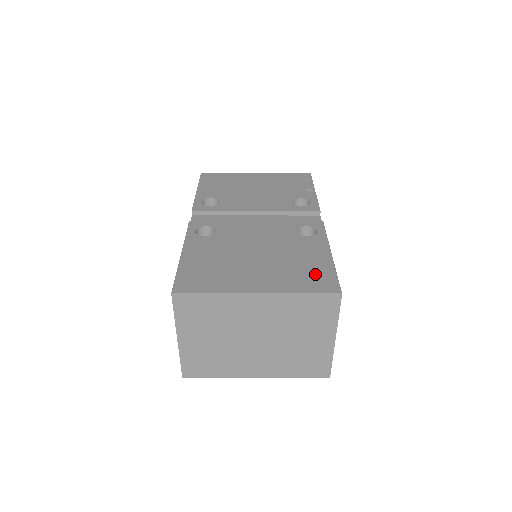
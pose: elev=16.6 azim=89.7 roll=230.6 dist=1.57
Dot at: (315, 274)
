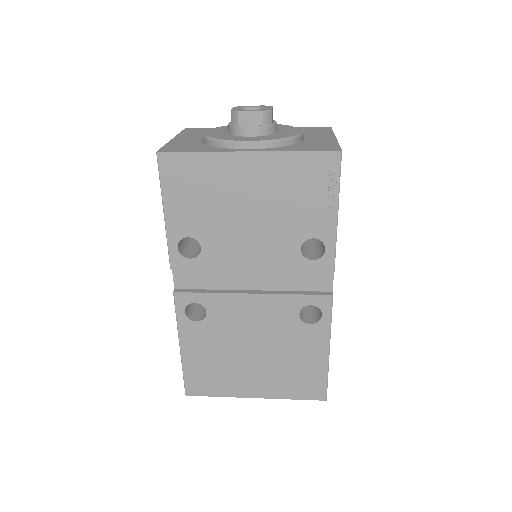
Dot at: (307, 379)
